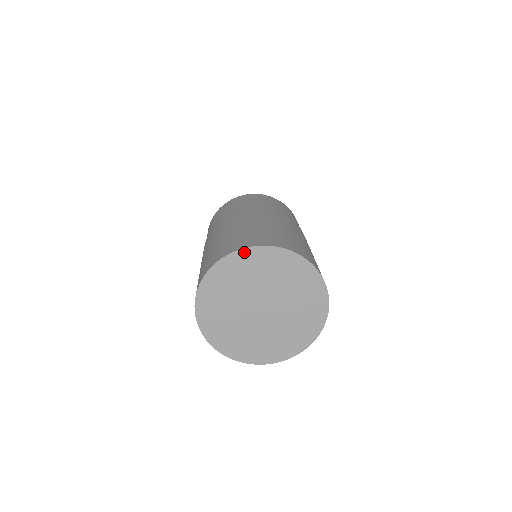
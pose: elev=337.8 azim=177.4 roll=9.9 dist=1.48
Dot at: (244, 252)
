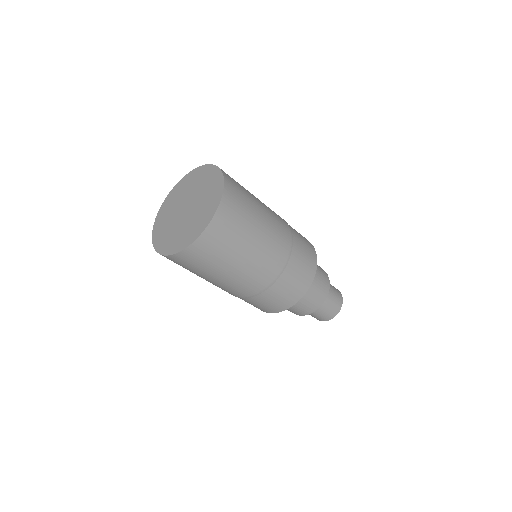
Dot at: (168, 197)
